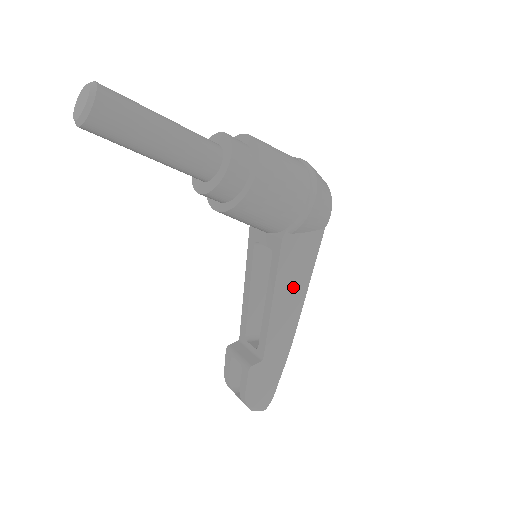
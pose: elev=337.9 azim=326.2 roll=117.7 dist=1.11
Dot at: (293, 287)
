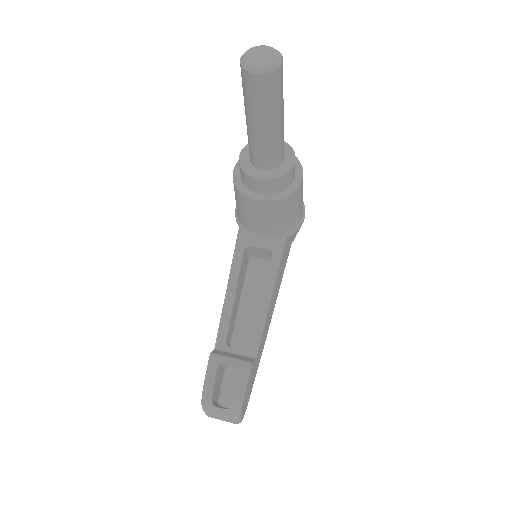
Dot at: (277, 289)
